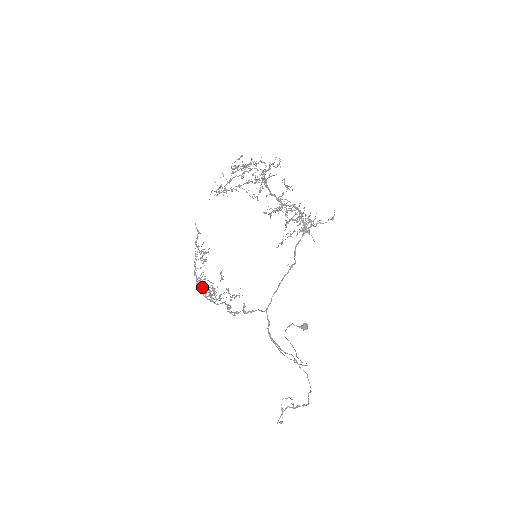
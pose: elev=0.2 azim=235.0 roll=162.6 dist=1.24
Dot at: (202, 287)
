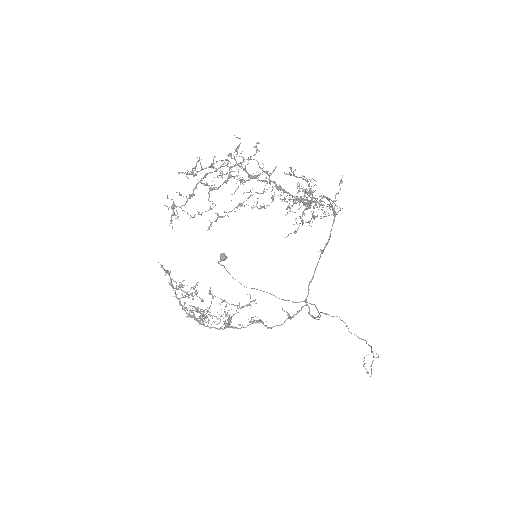
Dot at: occluded
